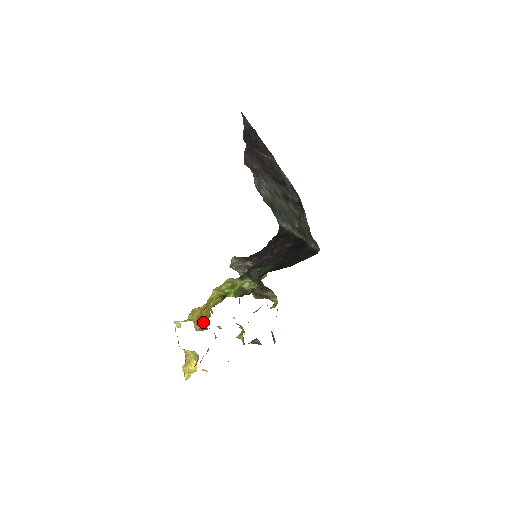
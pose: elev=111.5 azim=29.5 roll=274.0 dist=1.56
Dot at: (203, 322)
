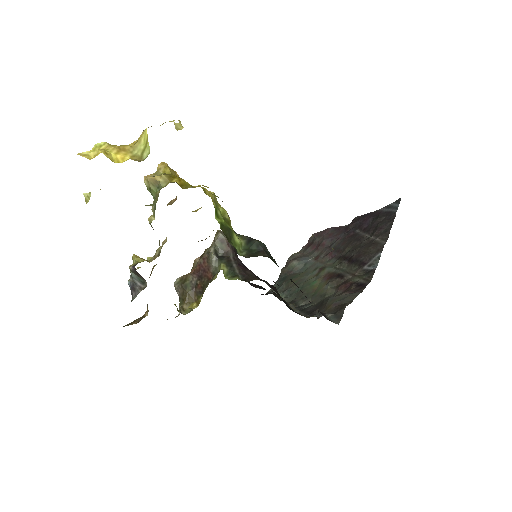
Dot at: (168, 182)
